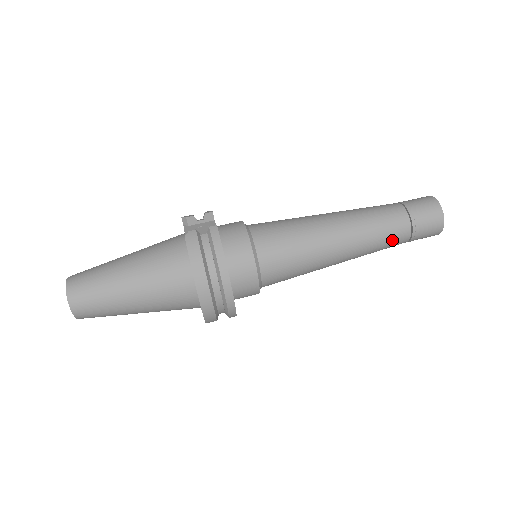
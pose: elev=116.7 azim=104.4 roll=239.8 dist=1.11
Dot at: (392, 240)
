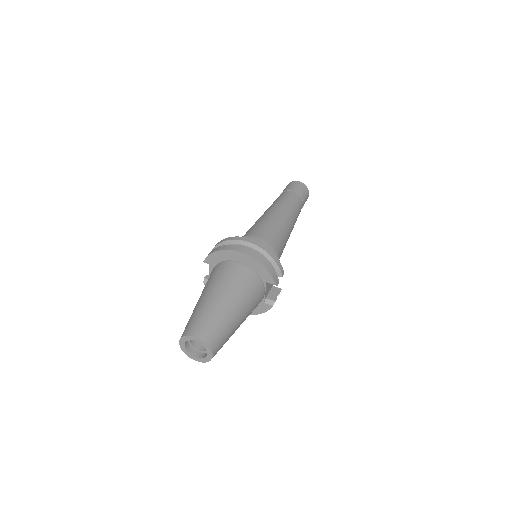
Dot at: (290, 197)
